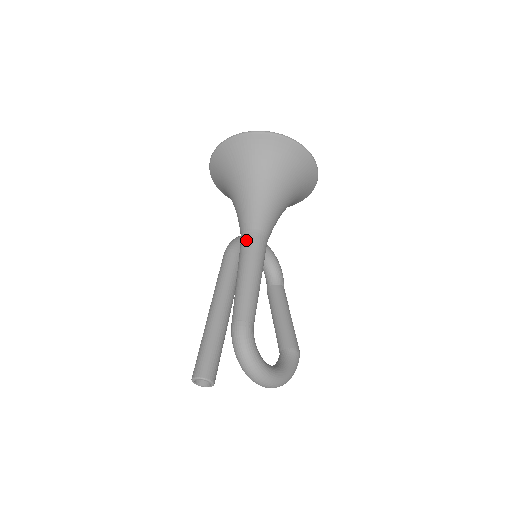
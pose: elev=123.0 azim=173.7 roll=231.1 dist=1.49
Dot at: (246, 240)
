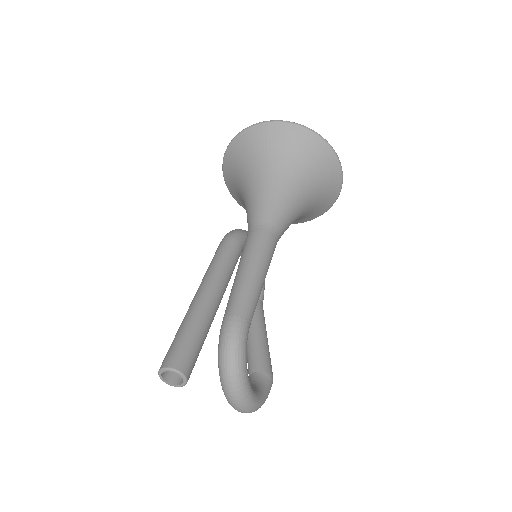
Dot at: (259, 232)
